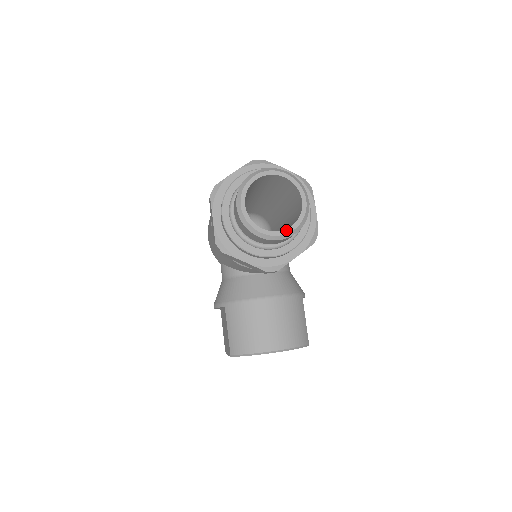
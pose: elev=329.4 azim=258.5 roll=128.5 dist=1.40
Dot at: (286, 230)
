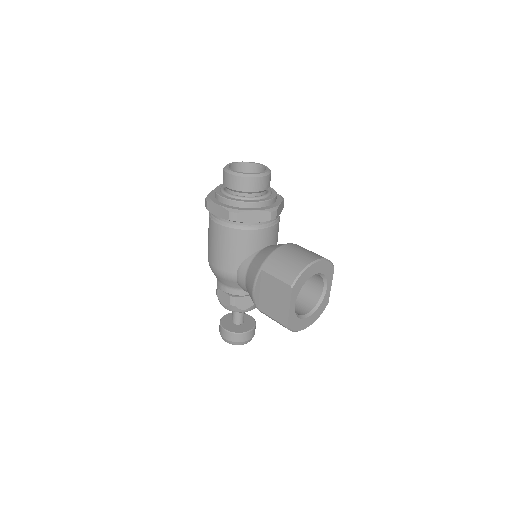
Dot at: (264, 171)
